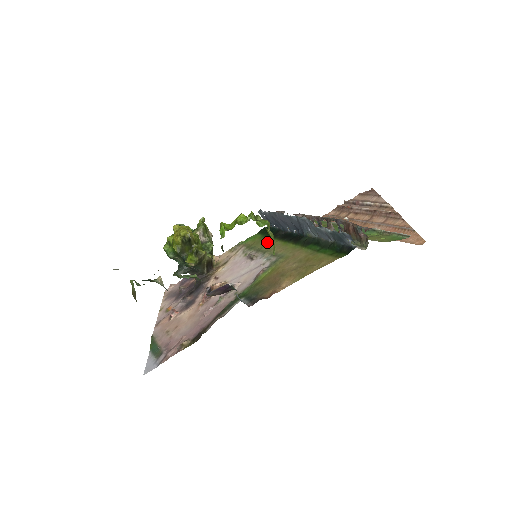
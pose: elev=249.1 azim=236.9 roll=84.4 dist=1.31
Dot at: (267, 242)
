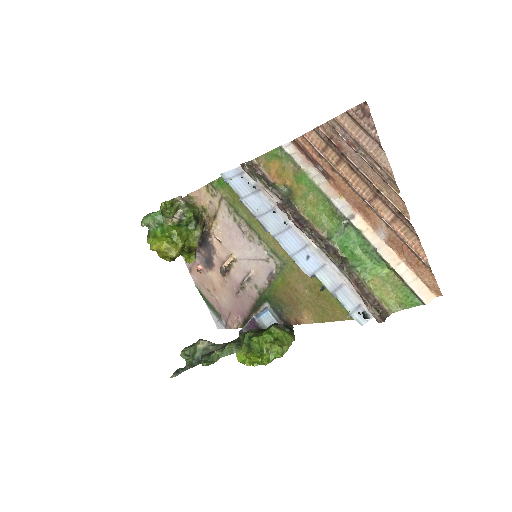
Dot at: occluded
